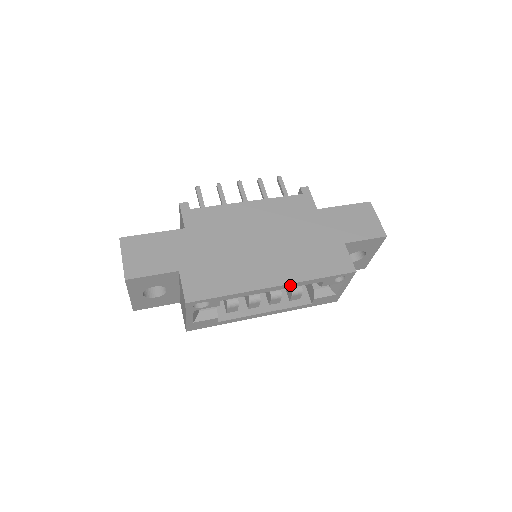
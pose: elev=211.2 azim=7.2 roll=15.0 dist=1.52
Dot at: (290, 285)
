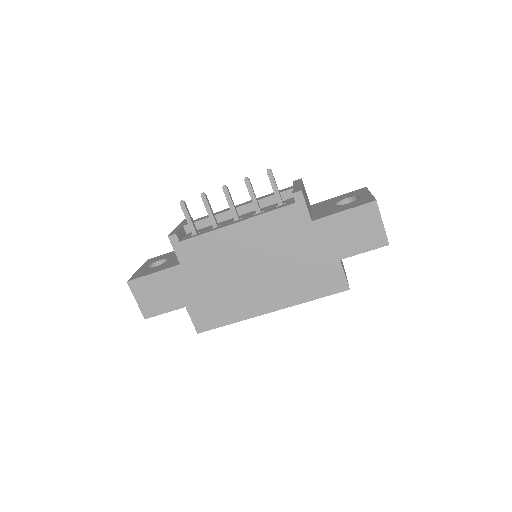
Dot at: (285, 307)
